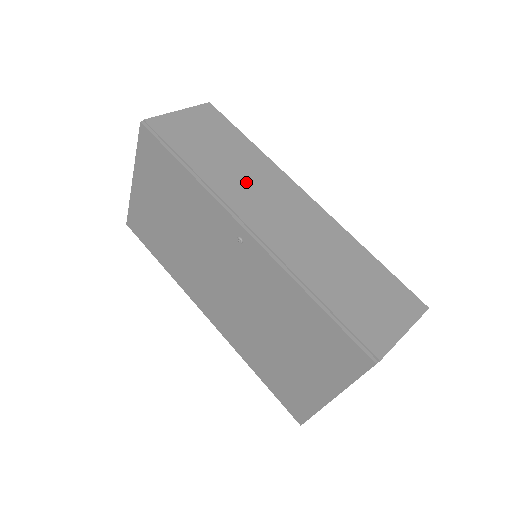
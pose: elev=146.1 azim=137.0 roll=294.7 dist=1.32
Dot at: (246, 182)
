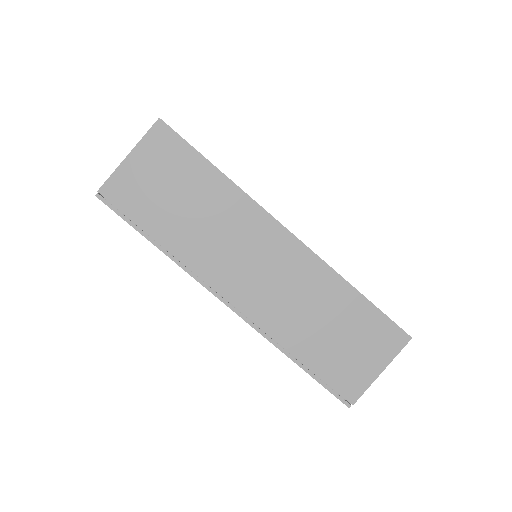
Dot at: (220, 241)
